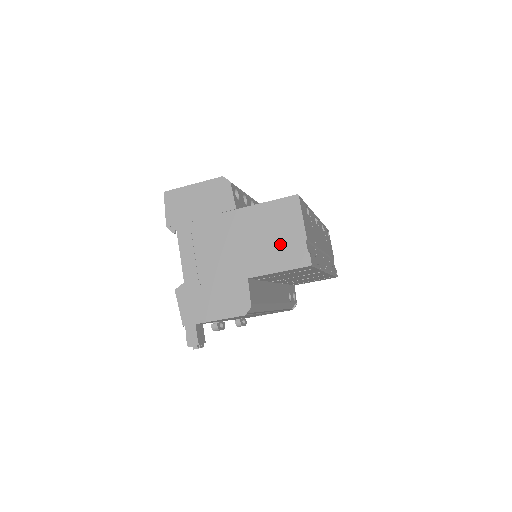
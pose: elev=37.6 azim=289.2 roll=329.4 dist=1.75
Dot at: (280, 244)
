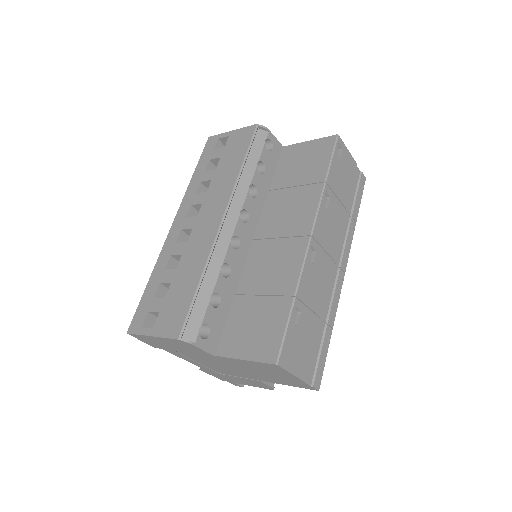
Dot at: (278, 378)
